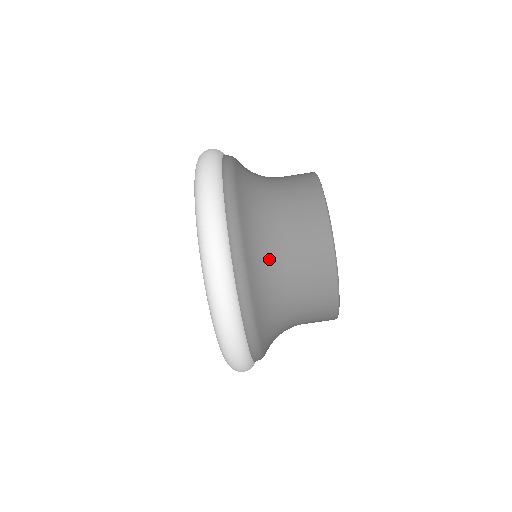
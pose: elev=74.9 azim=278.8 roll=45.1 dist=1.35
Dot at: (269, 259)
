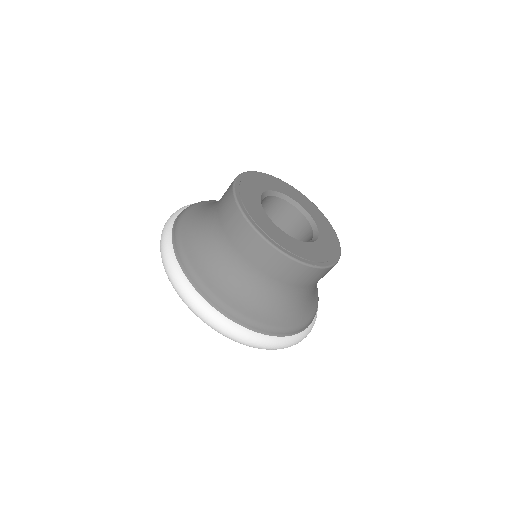
Dot at: (204, 234)
